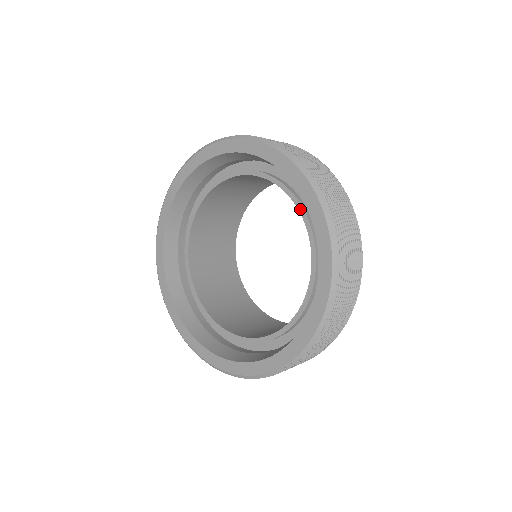
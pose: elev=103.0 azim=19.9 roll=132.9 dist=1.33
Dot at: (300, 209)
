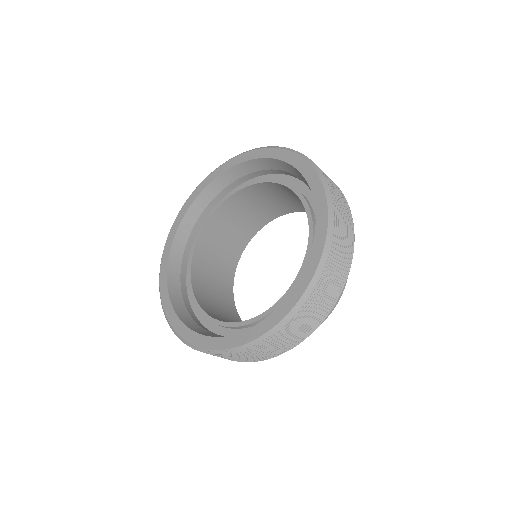
Dot at: (310, 242)
